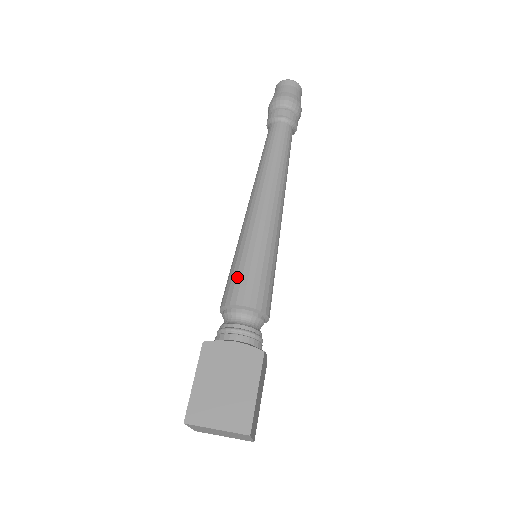
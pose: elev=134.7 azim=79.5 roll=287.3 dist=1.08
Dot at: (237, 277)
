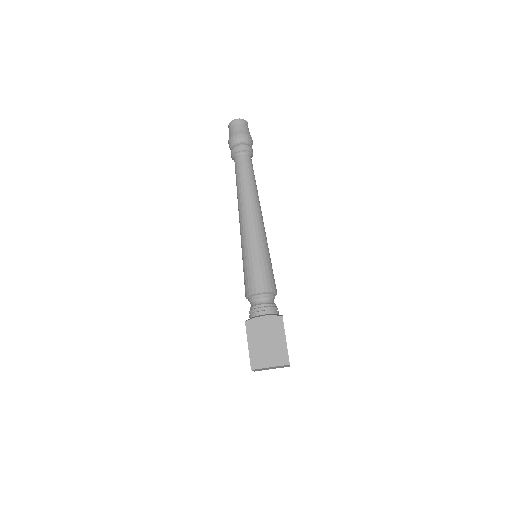
Dot at: (251, 275)
